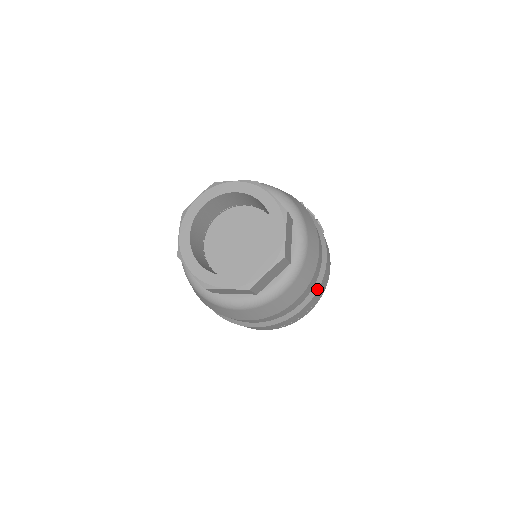
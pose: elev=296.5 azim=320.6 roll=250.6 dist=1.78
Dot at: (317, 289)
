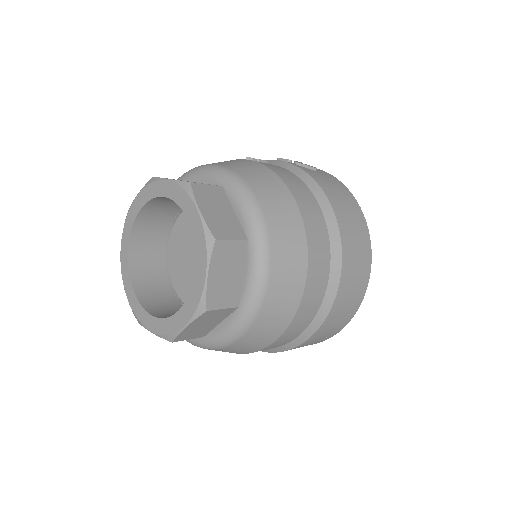
Dot at: (339, 243)
